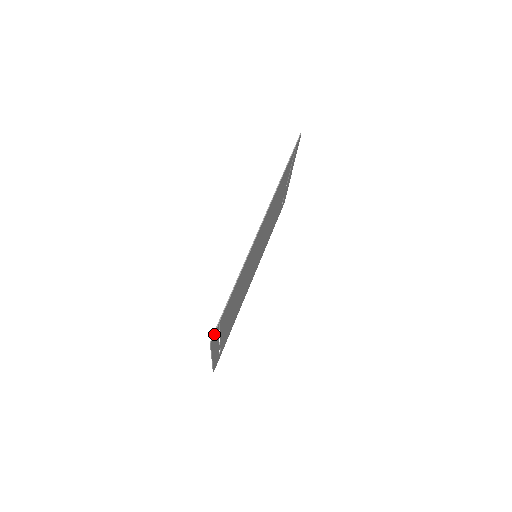
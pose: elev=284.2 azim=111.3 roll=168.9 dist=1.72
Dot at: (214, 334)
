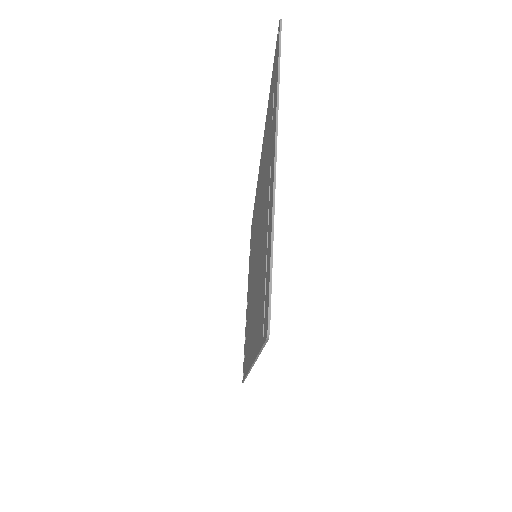
Dot at: occluded
